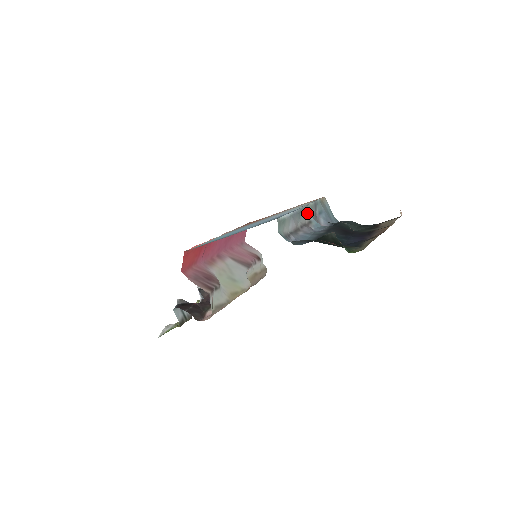
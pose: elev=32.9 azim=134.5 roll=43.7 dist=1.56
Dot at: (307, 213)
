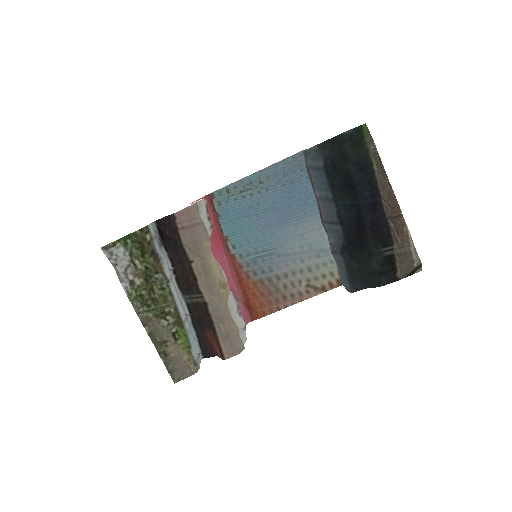
Dot at: occluded
